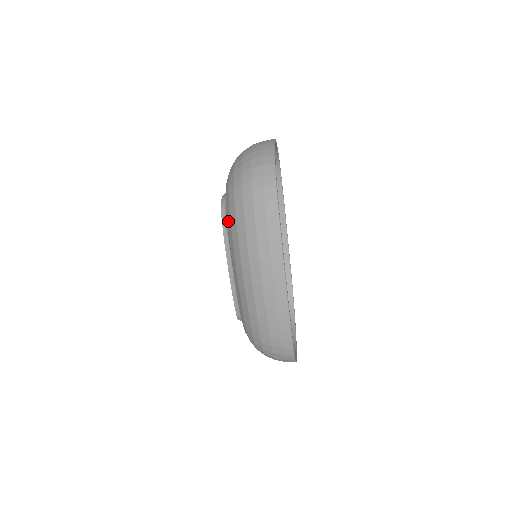
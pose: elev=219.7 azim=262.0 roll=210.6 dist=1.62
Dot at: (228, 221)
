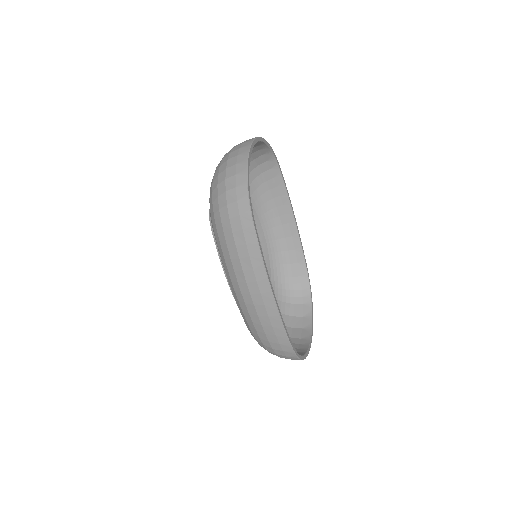
Dot at: occluded
